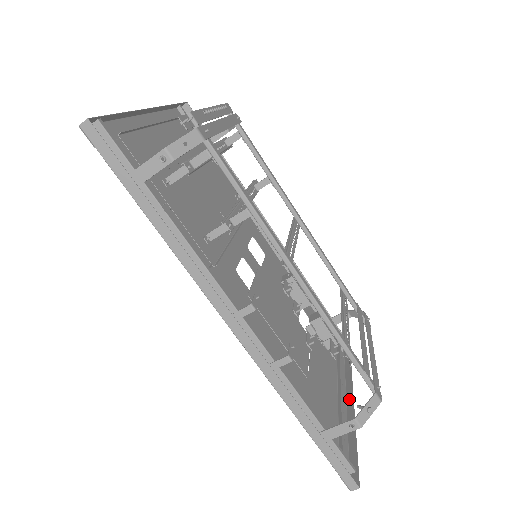
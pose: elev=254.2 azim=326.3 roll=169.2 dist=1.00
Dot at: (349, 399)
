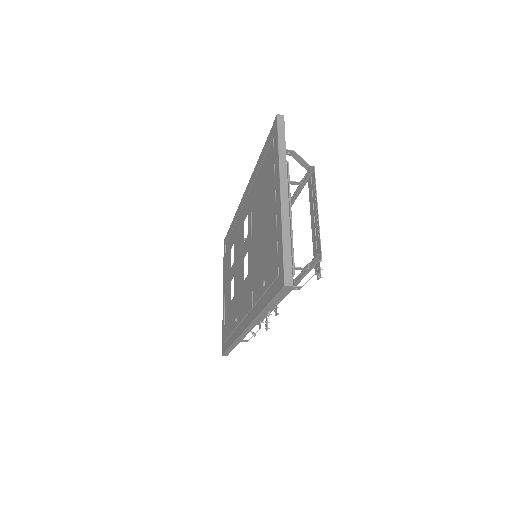
Dot at: occluded
